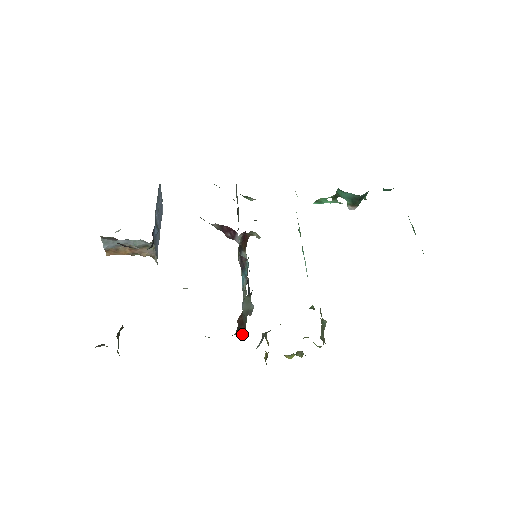
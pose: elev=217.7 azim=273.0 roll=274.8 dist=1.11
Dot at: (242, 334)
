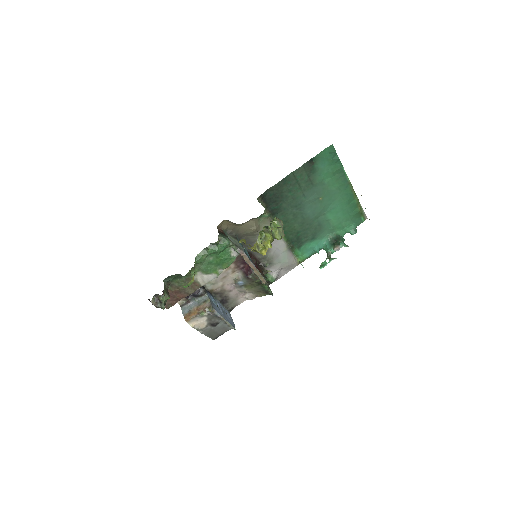
Dot at: (225, 238)
